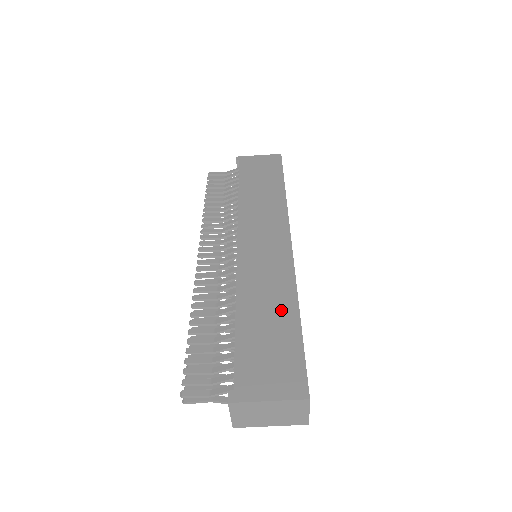
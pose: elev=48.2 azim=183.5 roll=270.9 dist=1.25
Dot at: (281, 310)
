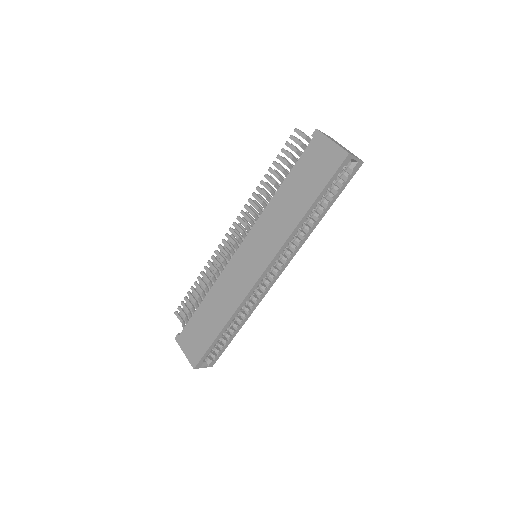
Dot at: (219, 317)
